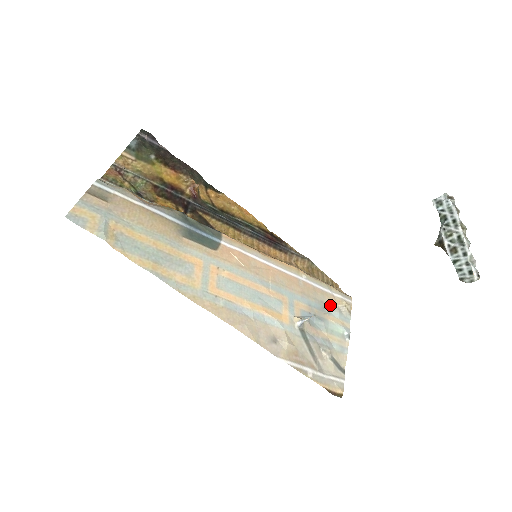
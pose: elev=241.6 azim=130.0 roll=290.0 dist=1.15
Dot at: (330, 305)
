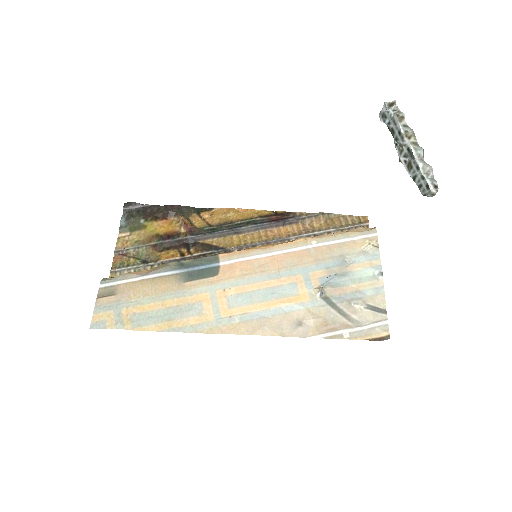
Dot at: (351, 253)
